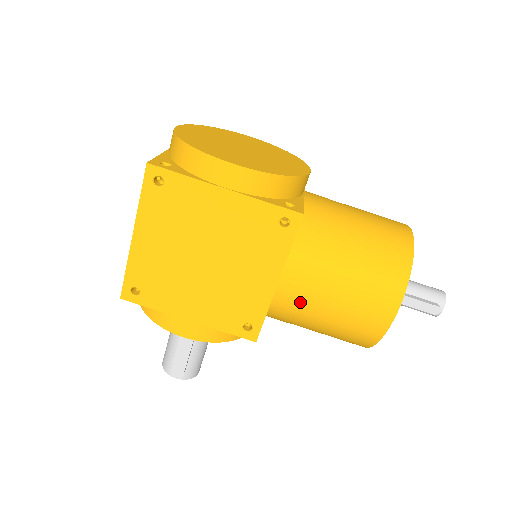
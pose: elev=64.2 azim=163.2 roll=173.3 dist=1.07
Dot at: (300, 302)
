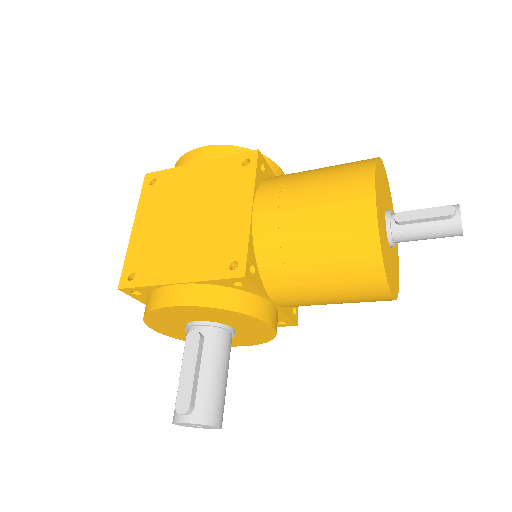
Dot at: (278, 219)
